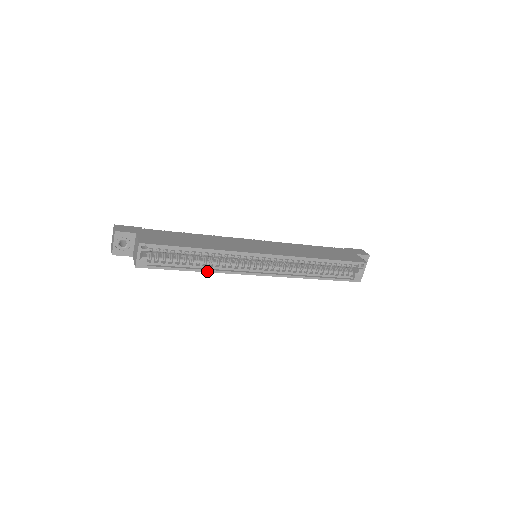
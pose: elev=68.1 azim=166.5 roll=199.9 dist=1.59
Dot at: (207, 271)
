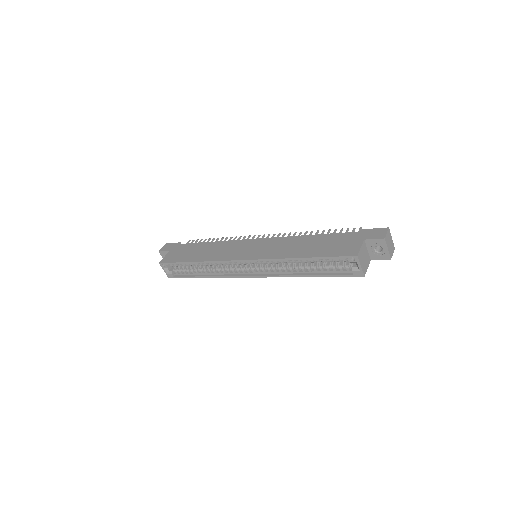
Dot at: (211, 277)
